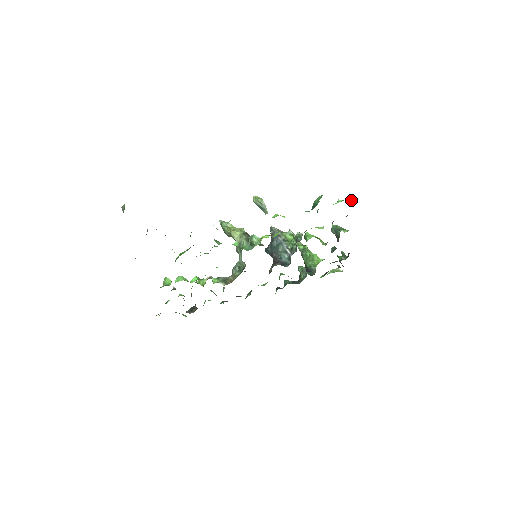
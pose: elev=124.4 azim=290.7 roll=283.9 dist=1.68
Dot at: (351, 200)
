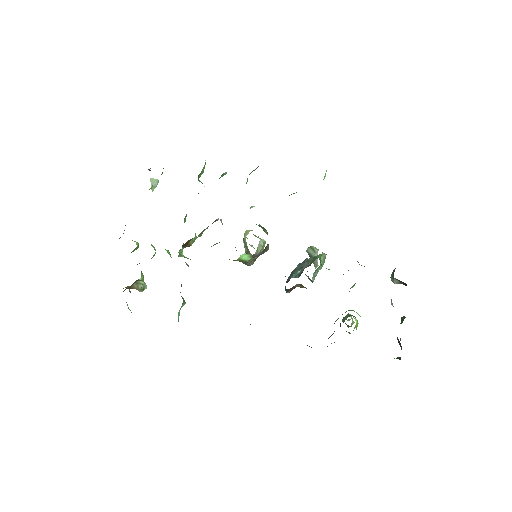
Dot at: occluded
